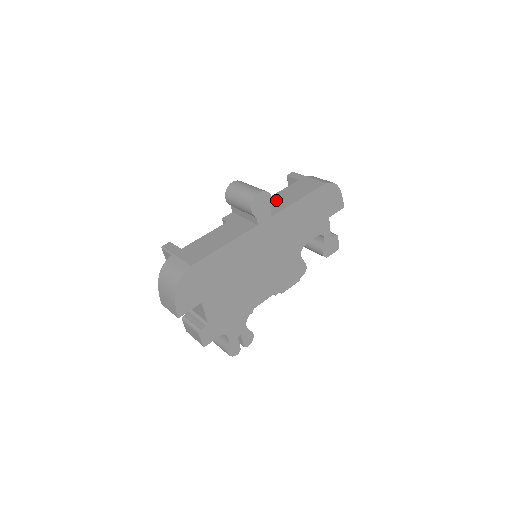
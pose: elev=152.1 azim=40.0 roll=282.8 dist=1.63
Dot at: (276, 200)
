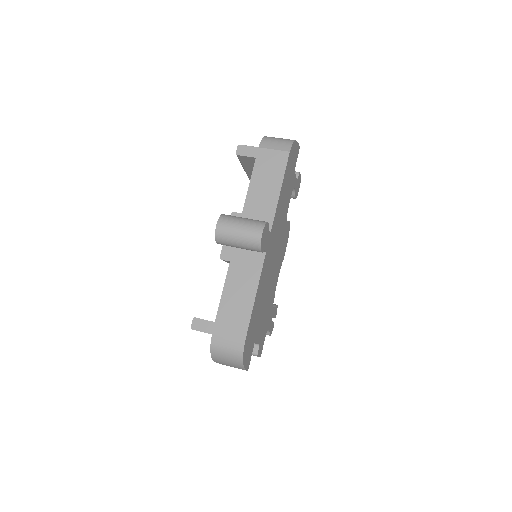
Dot at: (256, 204)
